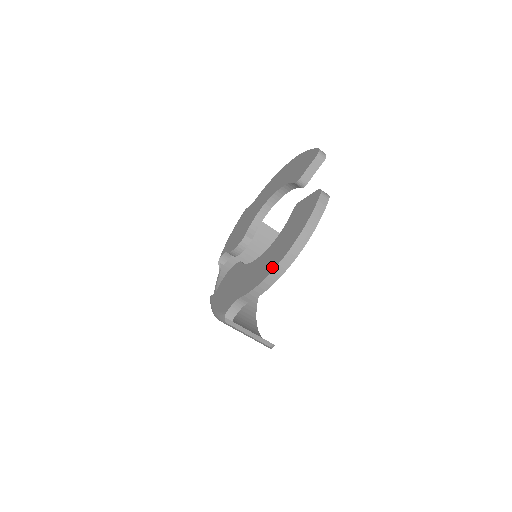
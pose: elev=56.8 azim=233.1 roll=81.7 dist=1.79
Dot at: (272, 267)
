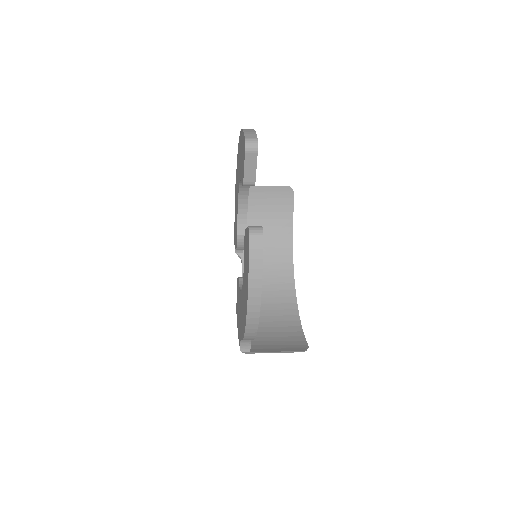
Dot at: (244, 323)
